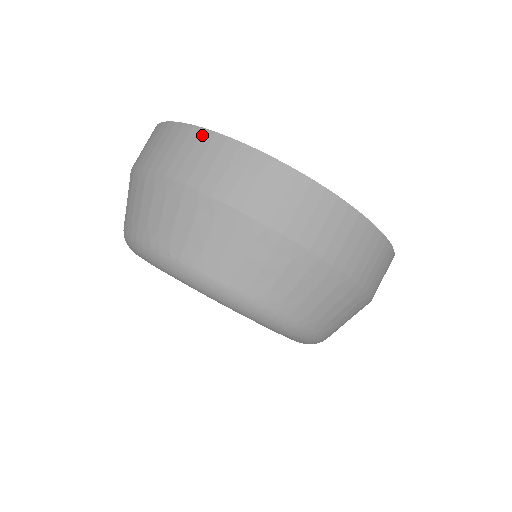
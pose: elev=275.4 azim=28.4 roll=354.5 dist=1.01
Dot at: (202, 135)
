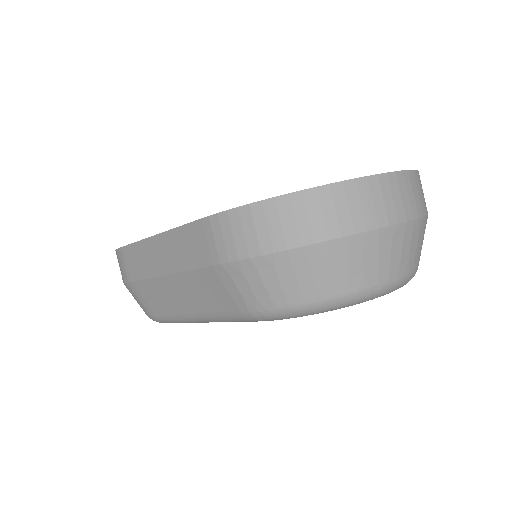
Dot at: (359, 185)
